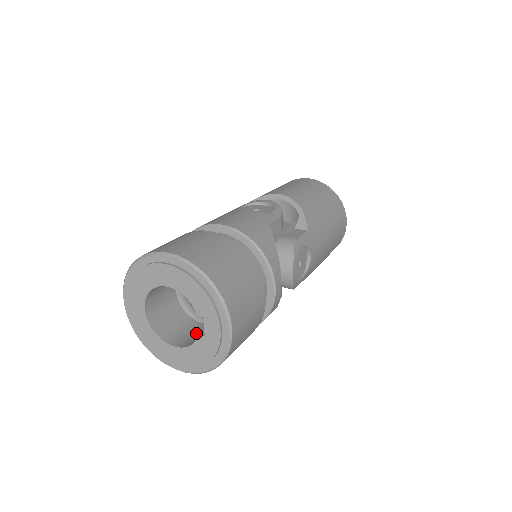
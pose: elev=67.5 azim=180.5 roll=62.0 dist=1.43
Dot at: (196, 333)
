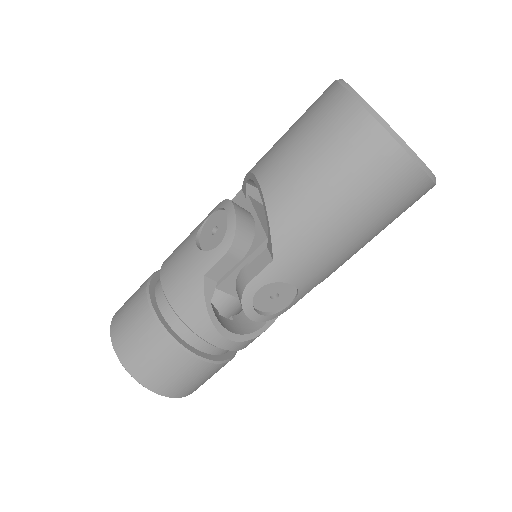
Dot at: occluded
